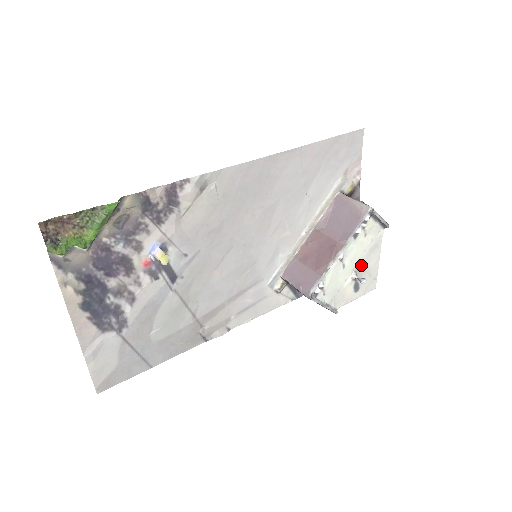
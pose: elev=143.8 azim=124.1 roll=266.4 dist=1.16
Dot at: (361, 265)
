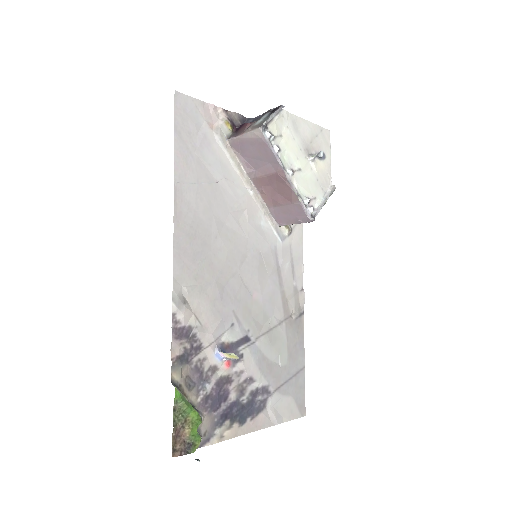
Dot at: (305, 146)
